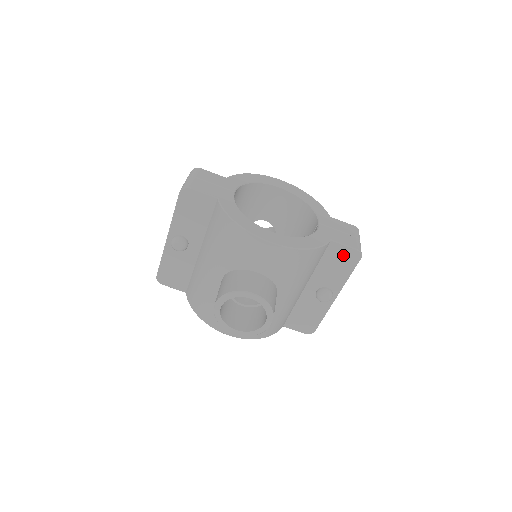
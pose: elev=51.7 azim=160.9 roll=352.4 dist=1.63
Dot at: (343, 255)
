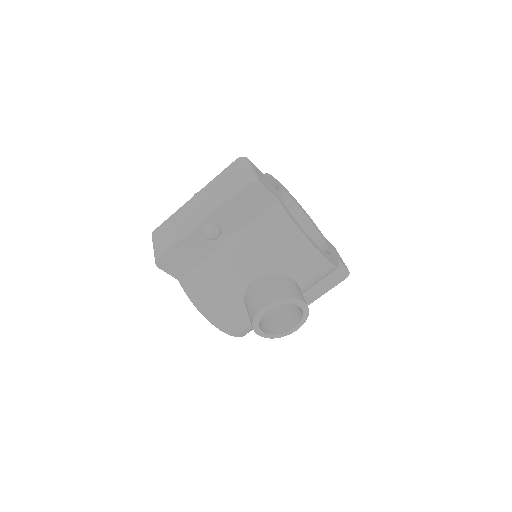
Dot at: (337, 273)
